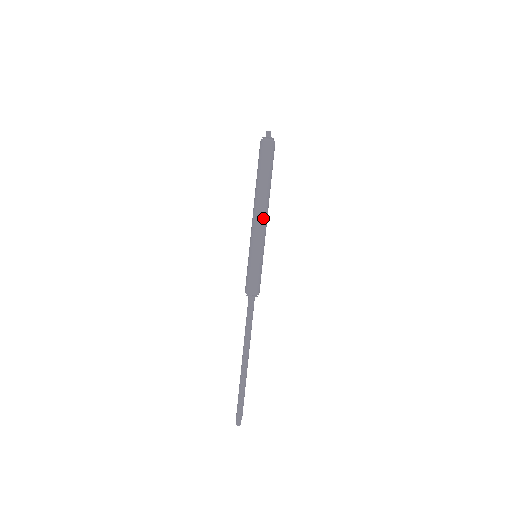
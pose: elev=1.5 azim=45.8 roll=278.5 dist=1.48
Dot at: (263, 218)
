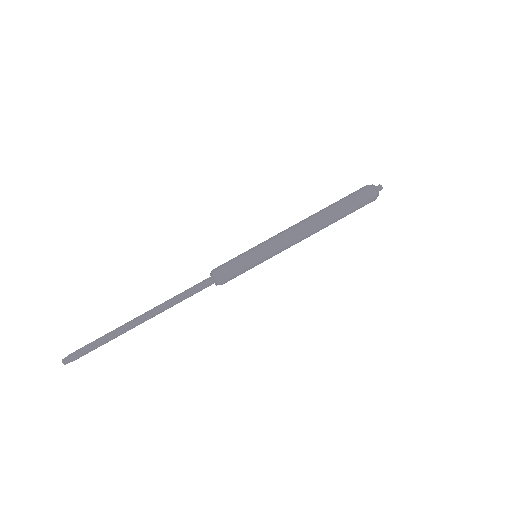
Dot at: (300, 241)
